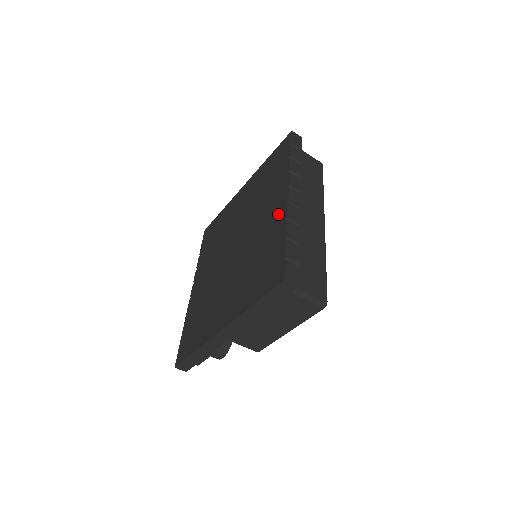
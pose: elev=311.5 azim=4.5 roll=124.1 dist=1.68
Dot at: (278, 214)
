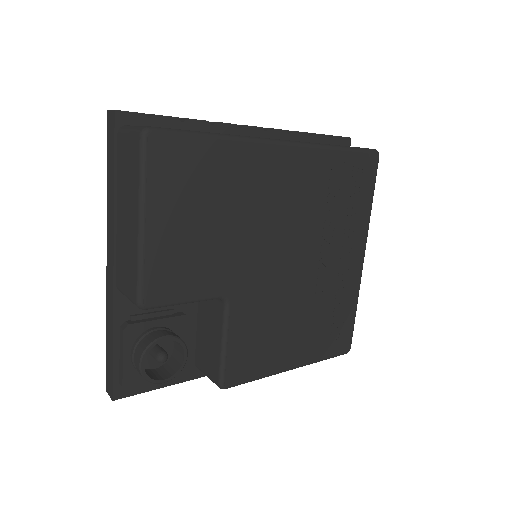
Dot at: occluded
